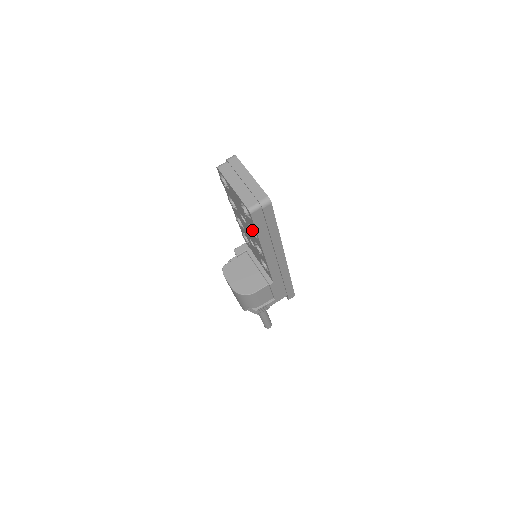
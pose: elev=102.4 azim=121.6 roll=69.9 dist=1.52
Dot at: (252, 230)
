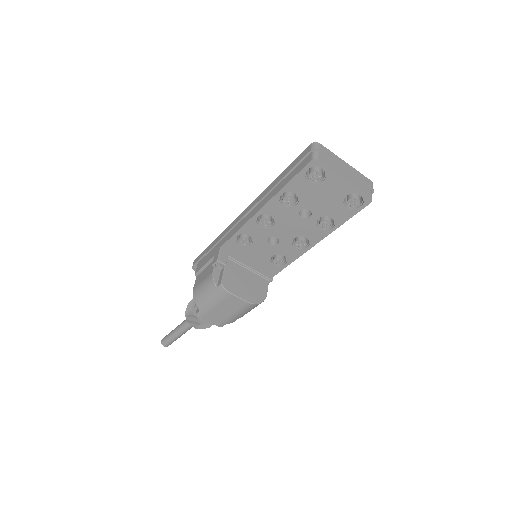
Dot at: (331, 222)
